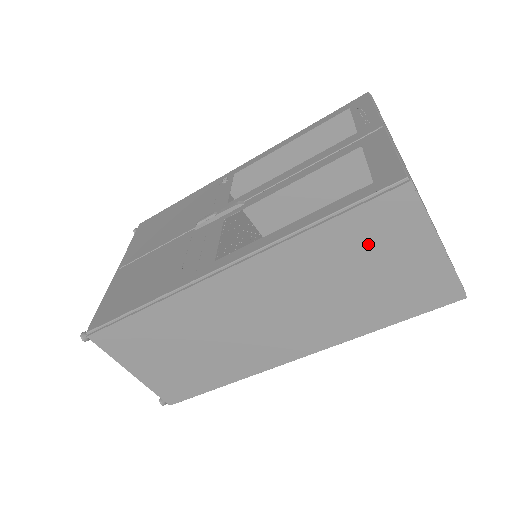
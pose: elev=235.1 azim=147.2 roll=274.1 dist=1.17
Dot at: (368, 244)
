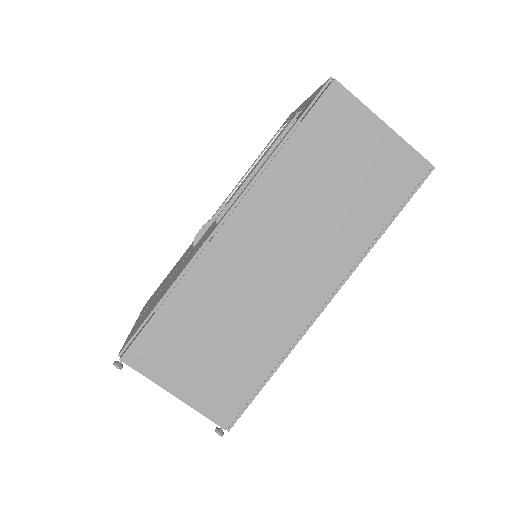
Dot at: (331, 145)
